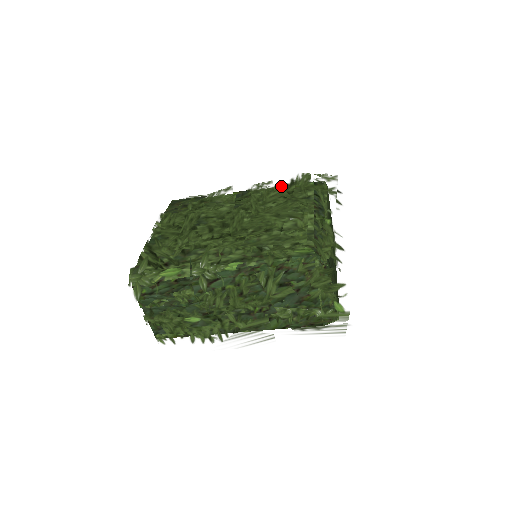
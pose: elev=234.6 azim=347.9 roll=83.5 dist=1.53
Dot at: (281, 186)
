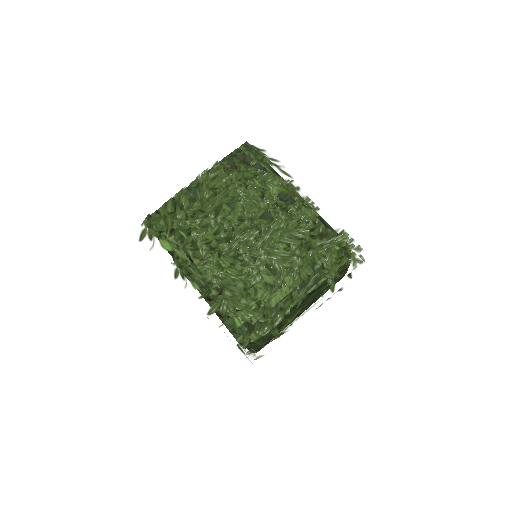
Dot at: (316, 226)
